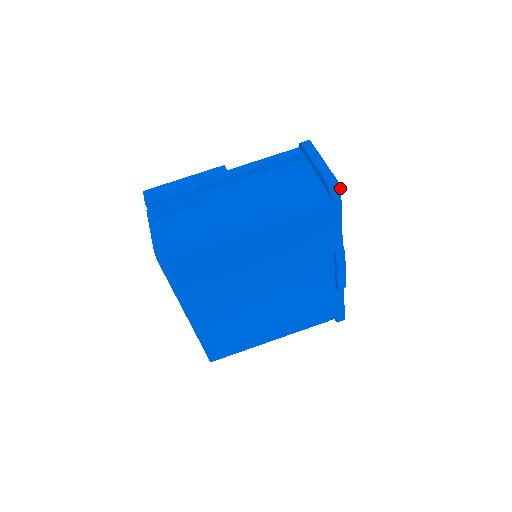
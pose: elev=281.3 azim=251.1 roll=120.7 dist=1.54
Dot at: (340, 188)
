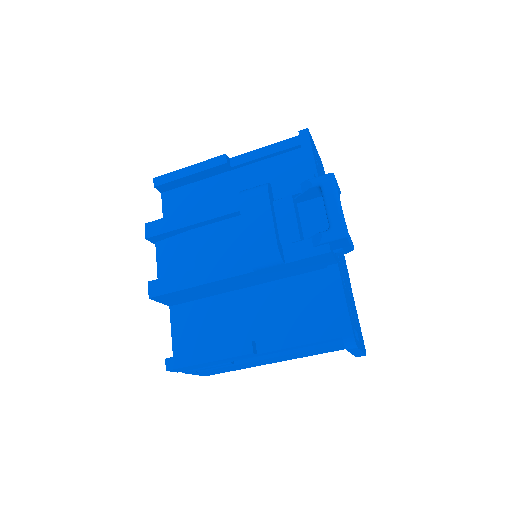
Dot at: occluded
